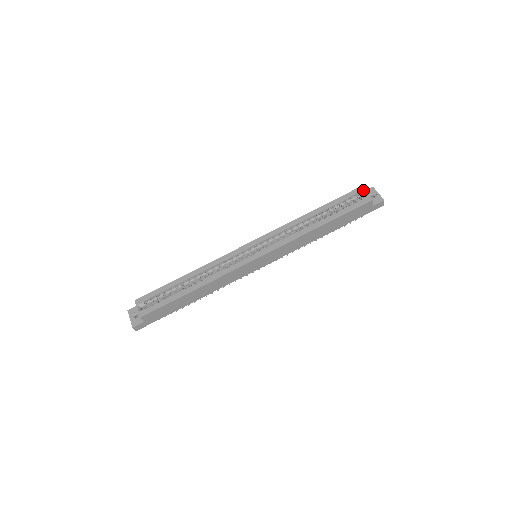
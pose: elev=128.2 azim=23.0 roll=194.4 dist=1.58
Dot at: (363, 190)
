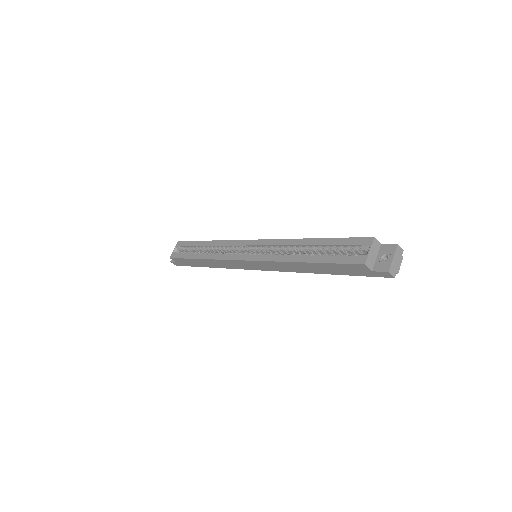
Dot at: (369, 244)
